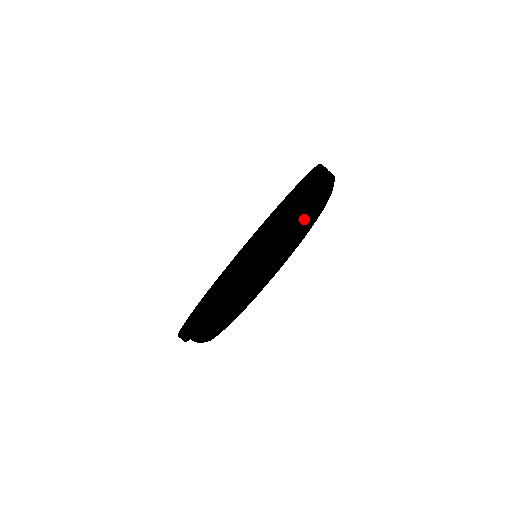
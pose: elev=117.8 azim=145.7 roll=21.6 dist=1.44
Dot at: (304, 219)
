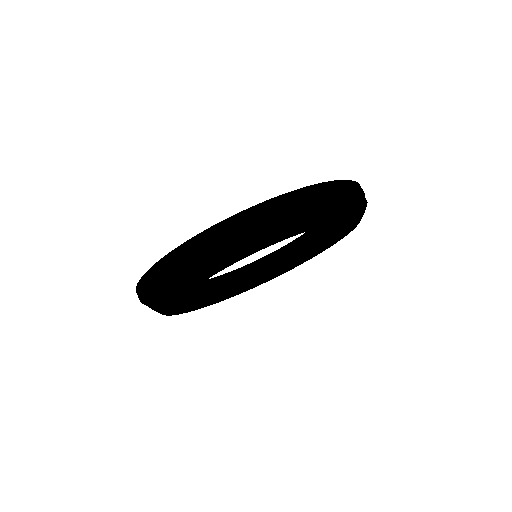
Dot at: (257, 225)
